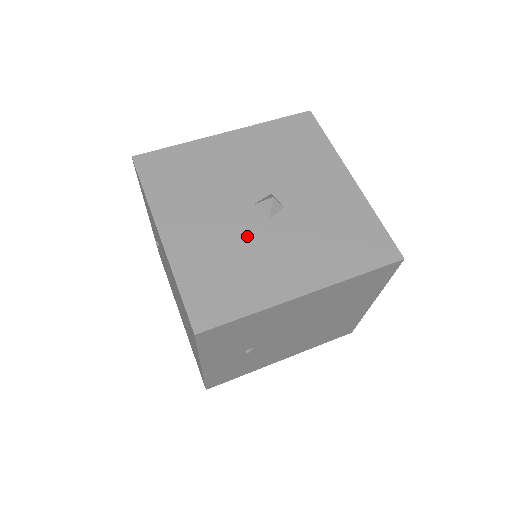
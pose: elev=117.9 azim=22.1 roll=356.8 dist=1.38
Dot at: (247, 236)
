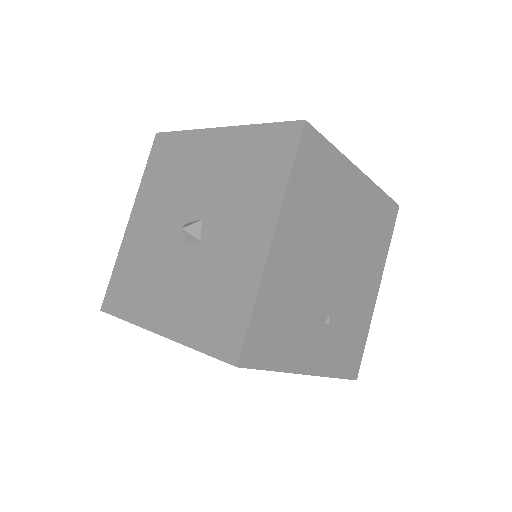
Dot at: (163, 253)
